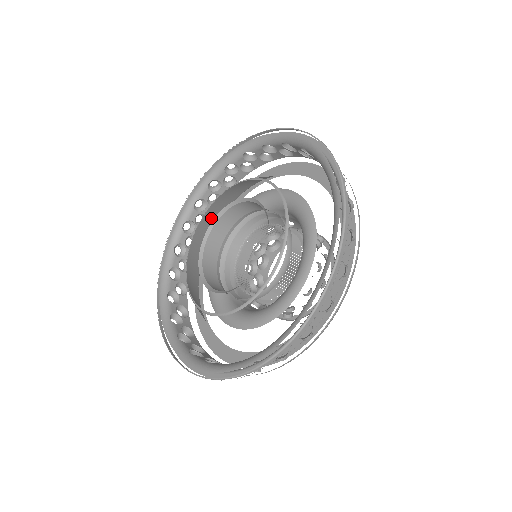
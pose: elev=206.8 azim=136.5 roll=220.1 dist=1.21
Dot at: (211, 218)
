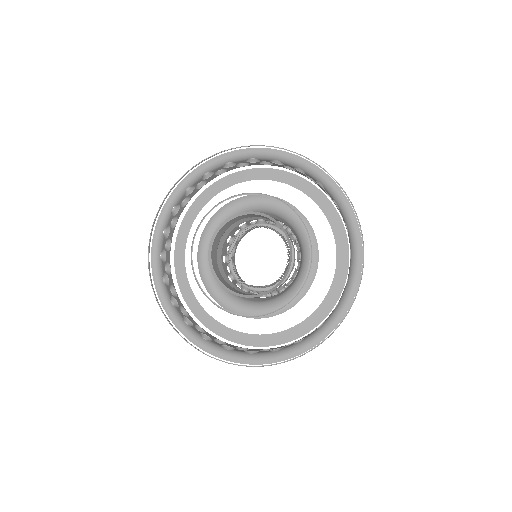
Dot at: occluded
